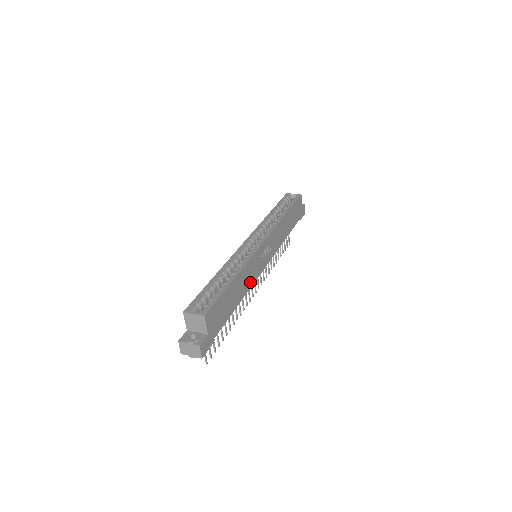
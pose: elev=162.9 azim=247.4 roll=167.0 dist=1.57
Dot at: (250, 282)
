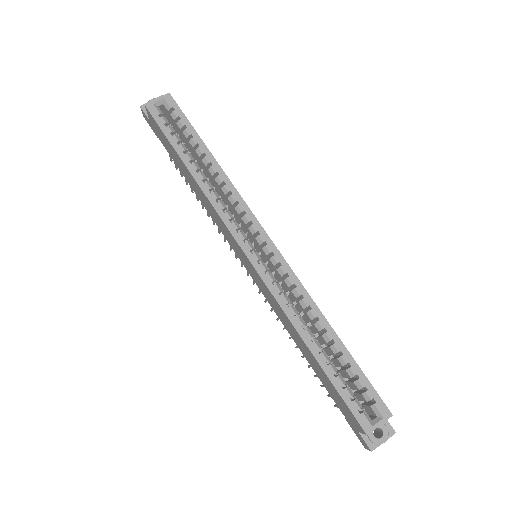
Dot at: occluded
